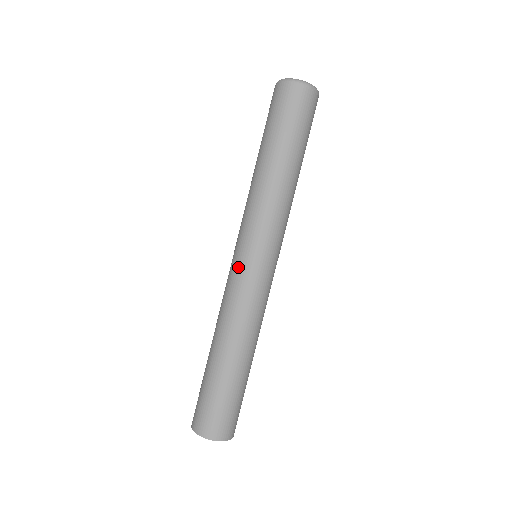
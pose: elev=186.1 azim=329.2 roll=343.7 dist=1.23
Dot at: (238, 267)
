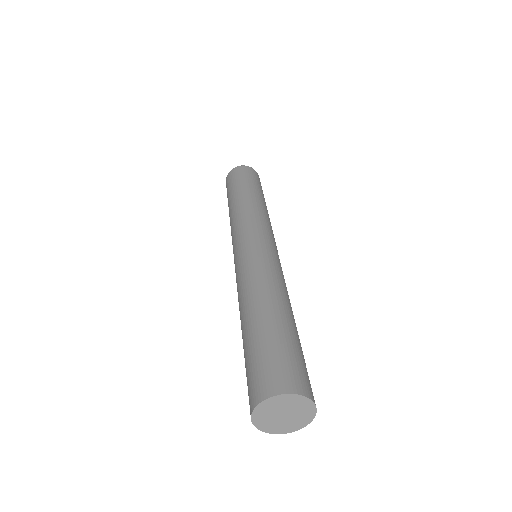
Dot at: occluded
